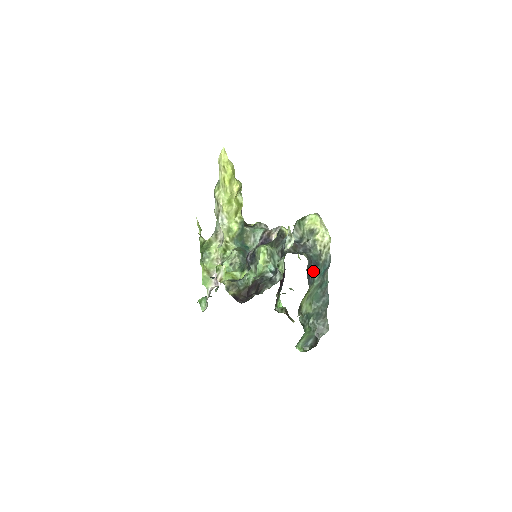
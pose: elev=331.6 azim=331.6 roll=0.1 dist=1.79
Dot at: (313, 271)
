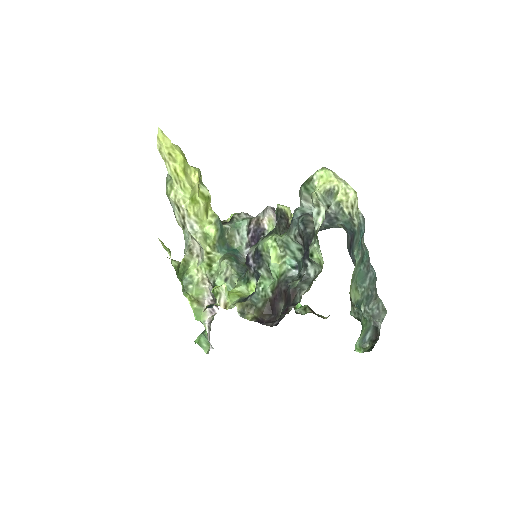
Dot at: (351, 244)
